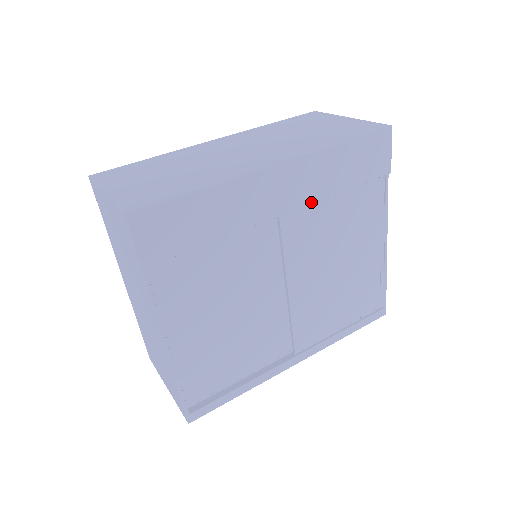
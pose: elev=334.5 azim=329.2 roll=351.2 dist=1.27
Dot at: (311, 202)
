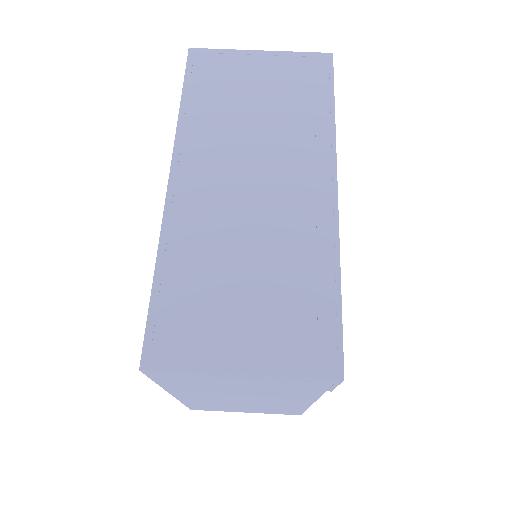
Dot at: occluded
